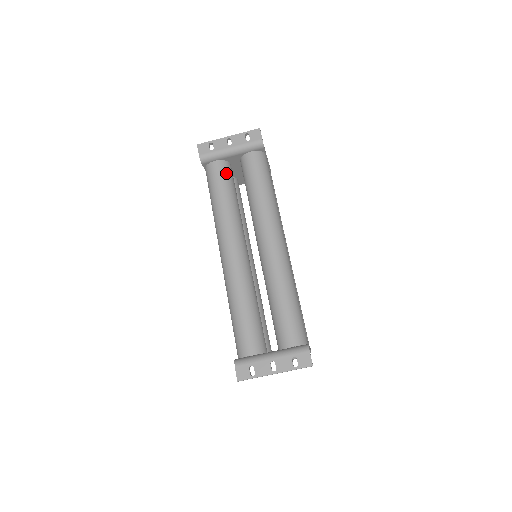
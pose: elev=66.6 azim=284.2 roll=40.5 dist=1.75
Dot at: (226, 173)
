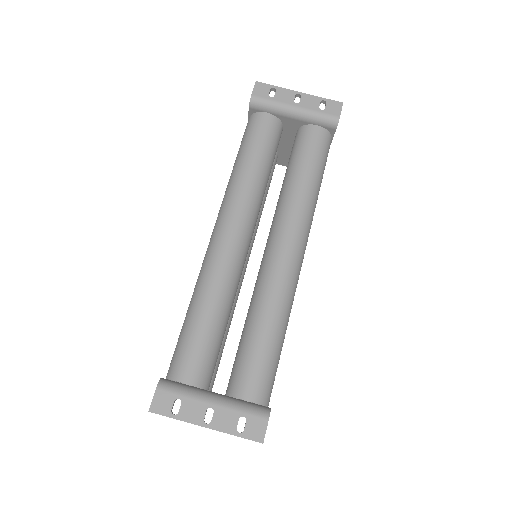
Dot at: (273, 134)
